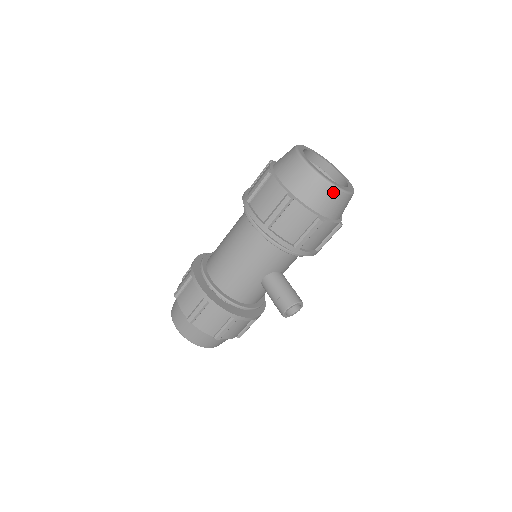
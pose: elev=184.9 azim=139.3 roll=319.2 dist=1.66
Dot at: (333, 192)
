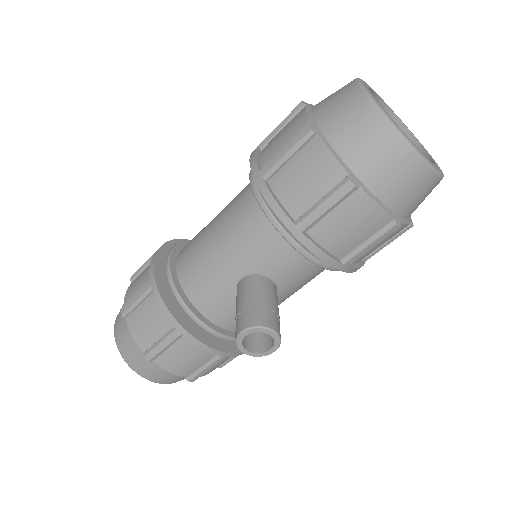
Dot at: (390, 140)
